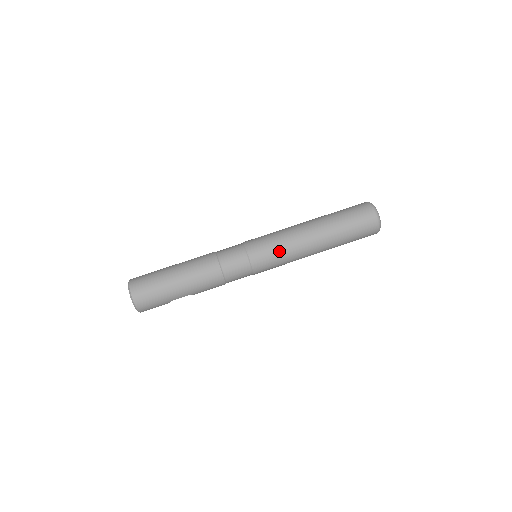
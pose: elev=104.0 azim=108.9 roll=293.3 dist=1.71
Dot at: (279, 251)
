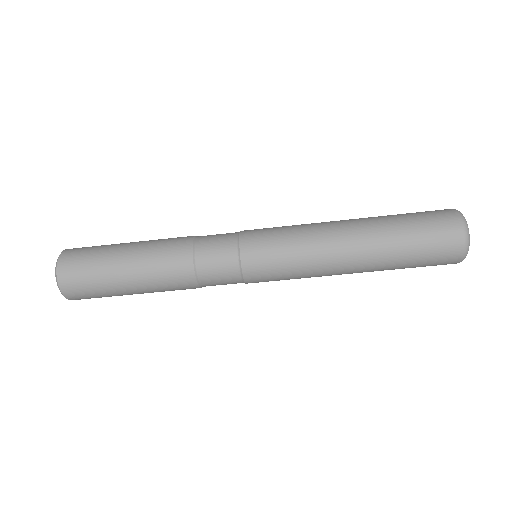
Dot at: (291, 270)
